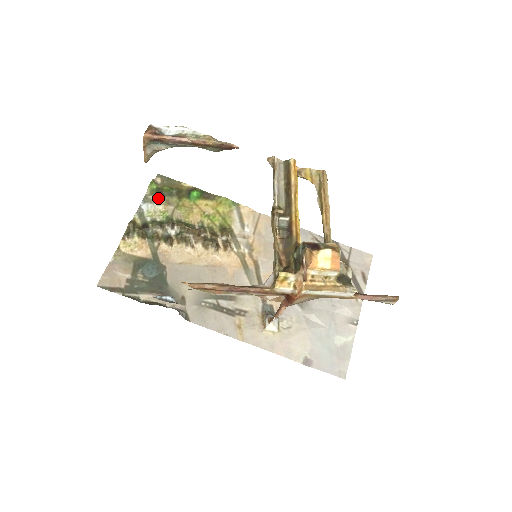
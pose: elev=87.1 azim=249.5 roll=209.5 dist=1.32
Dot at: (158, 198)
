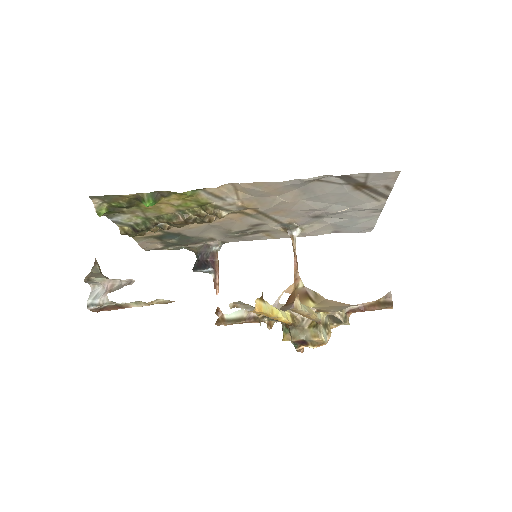
Dot at: (118, 213)
